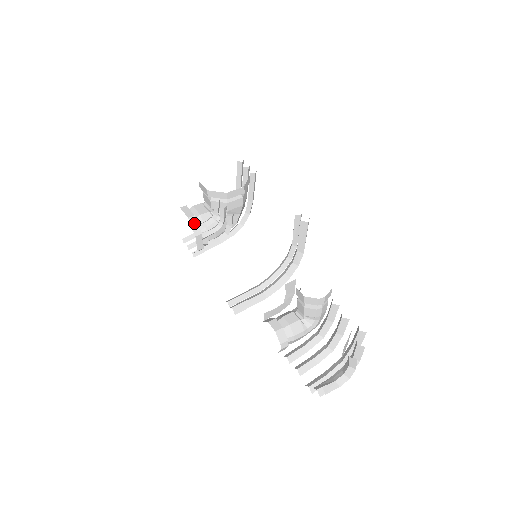
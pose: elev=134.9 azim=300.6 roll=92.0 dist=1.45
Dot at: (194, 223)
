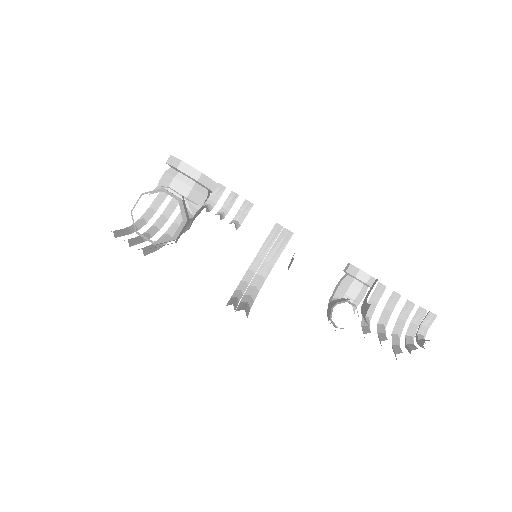
Dot at: (185, 204)
